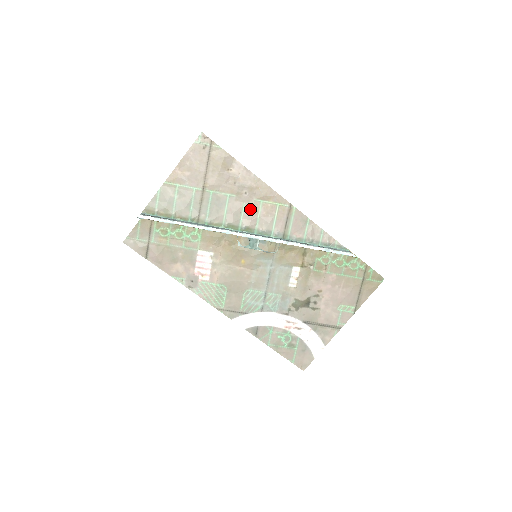
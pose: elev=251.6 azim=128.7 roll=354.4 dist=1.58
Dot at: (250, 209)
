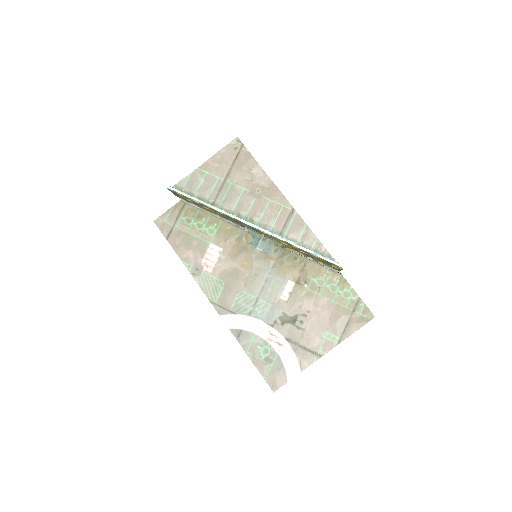
Dot at: (258, 204)
